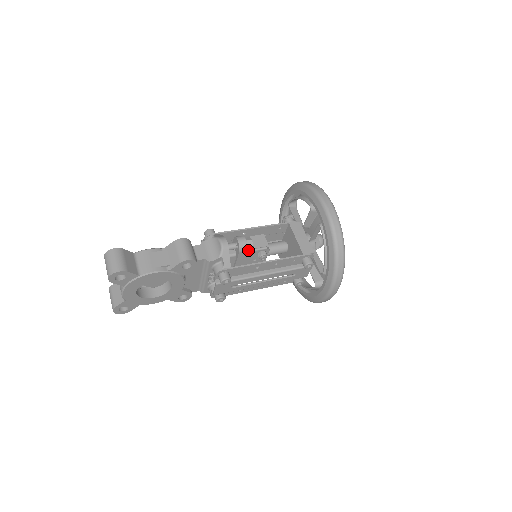
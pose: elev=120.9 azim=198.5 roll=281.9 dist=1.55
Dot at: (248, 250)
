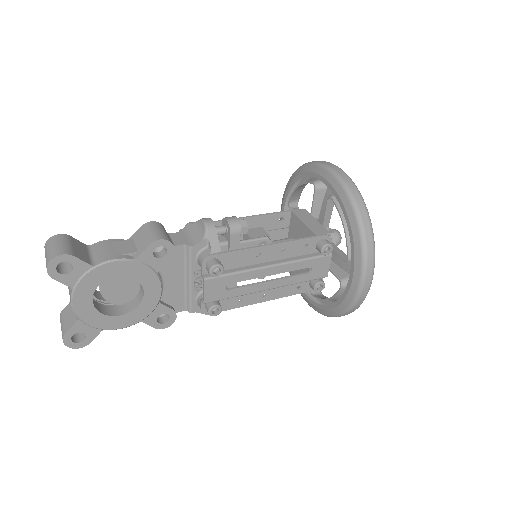
Dot at: (243, 240)
